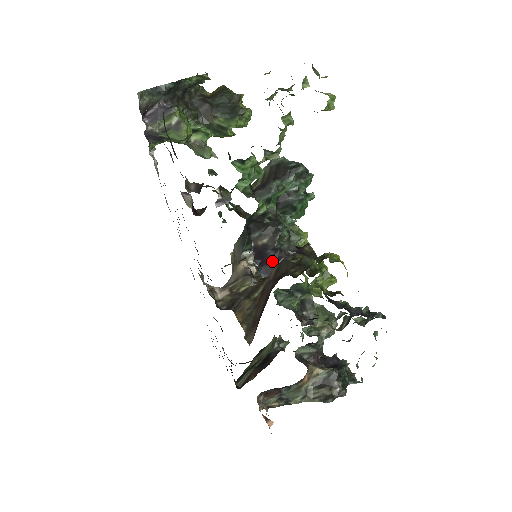
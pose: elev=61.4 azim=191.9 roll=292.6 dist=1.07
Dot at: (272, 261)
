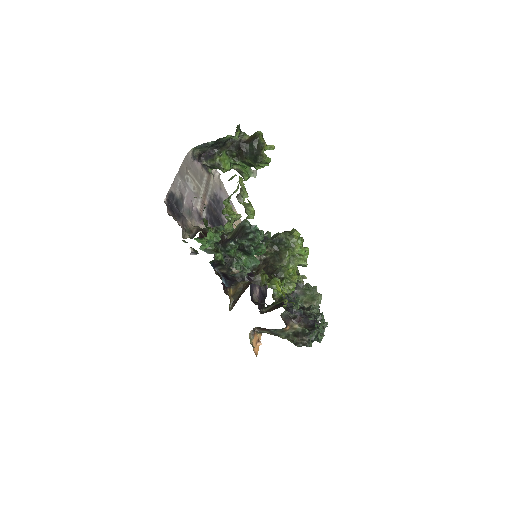
Dot at: (232, 280)
